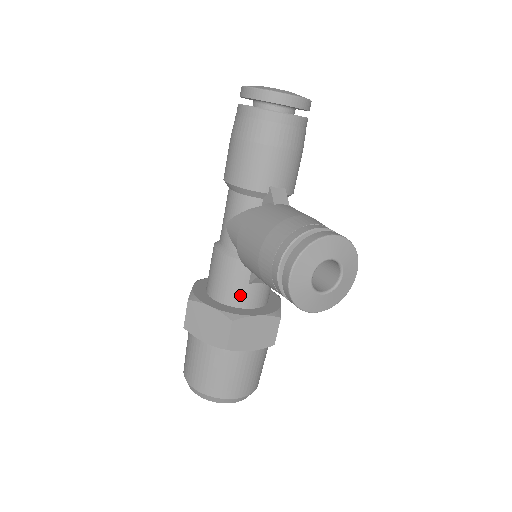
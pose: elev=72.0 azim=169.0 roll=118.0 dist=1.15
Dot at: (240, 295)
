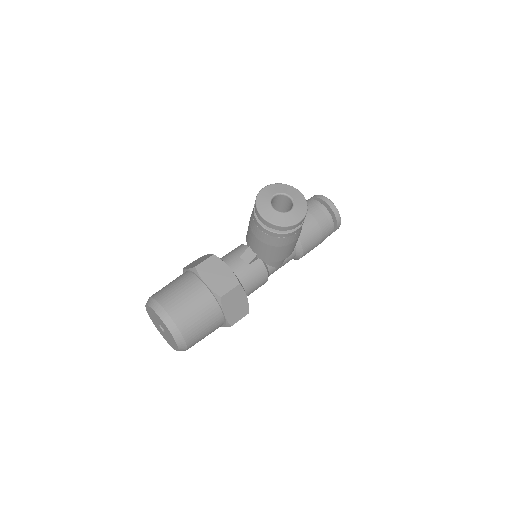
Dot at: (229, 260)
